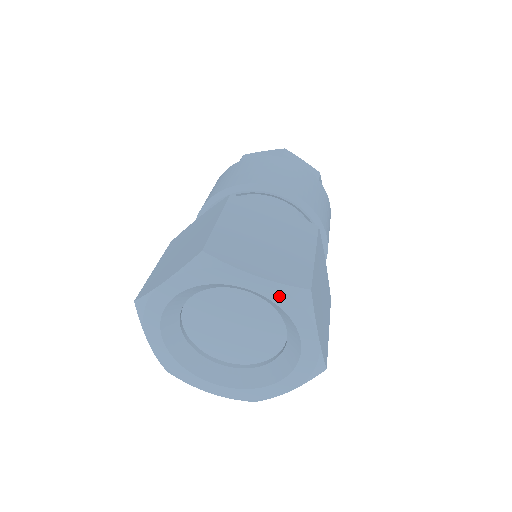
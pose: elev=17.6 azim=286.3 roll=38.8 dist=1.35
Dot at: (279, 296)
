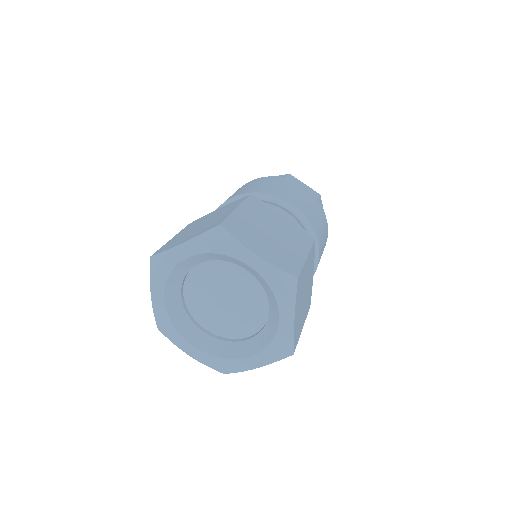
Dot at: (205, 246)
